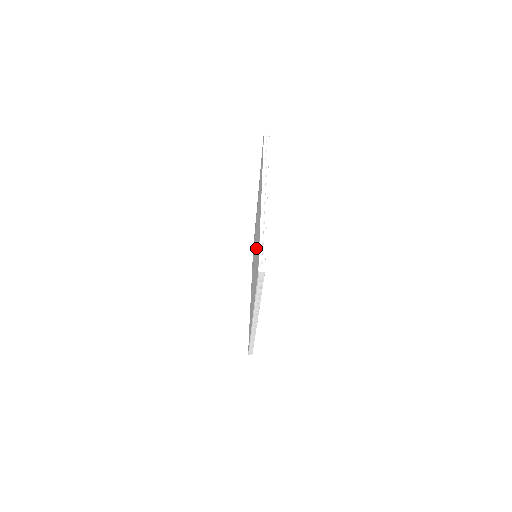
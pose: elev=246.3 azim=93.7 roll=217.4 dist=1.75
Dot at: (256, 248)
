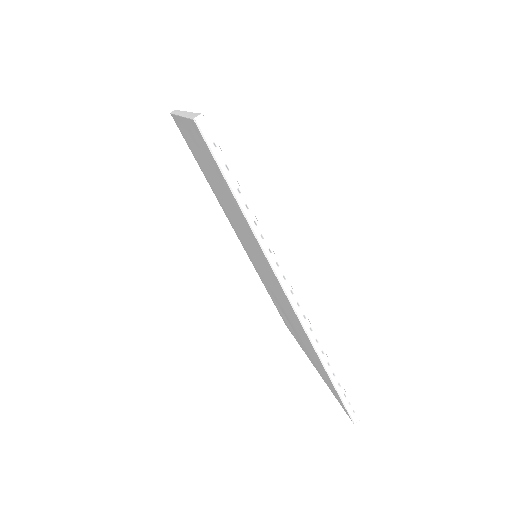
Dot at: occluded
